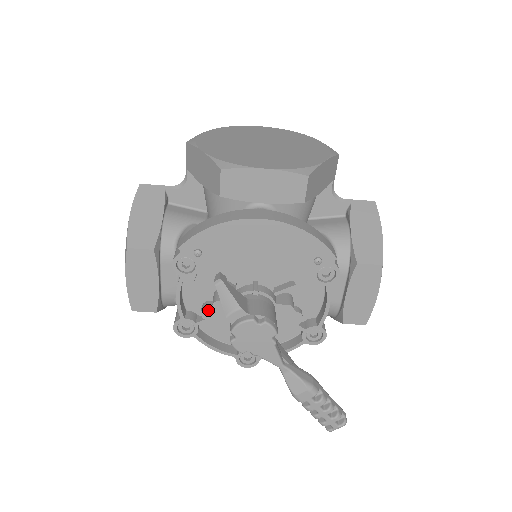
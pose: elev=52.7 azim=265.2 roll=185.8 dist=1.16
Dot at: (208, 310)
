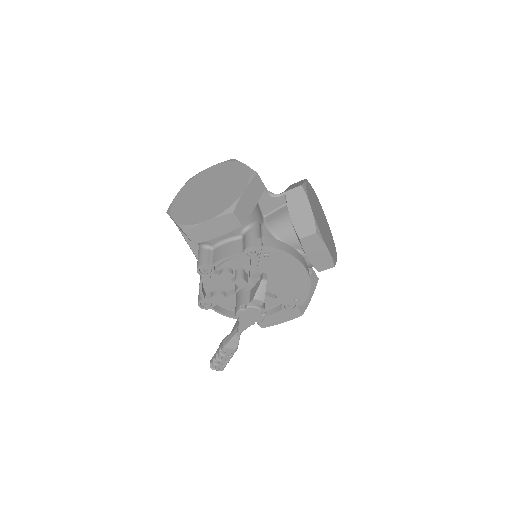
Dot at: (228, 274)
